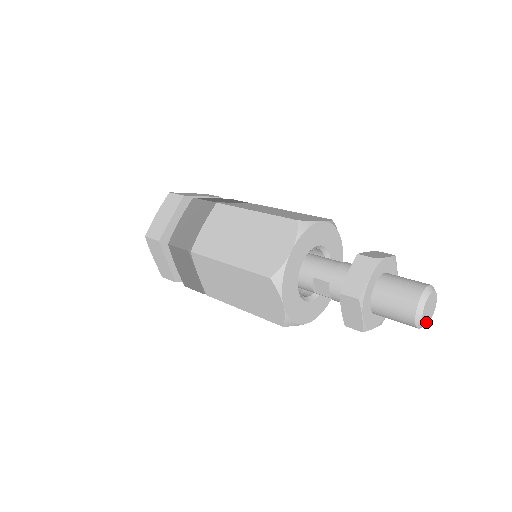
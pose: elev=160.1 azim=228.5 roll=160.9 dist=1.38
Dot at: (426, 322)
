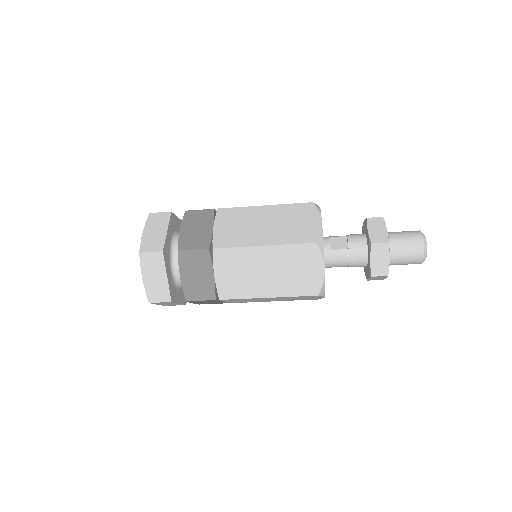
Dot at: (426, 250)
